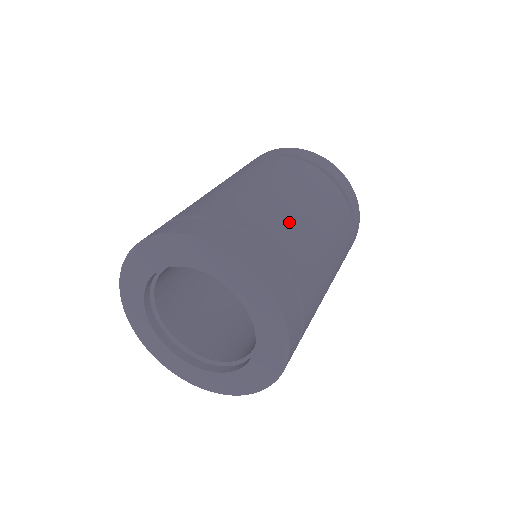
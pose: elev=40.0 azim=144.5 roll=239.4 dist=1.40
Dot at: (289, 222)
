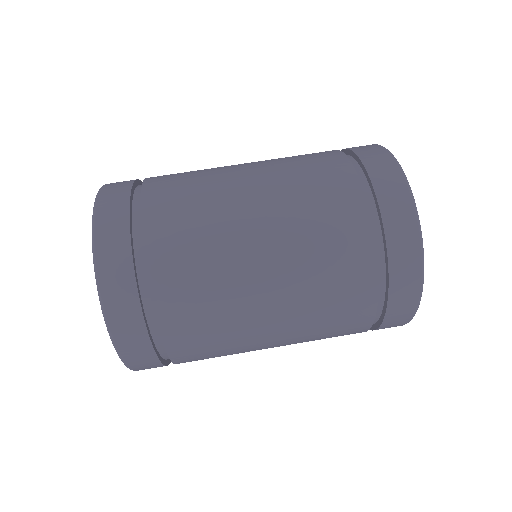
Dot at: occluded
